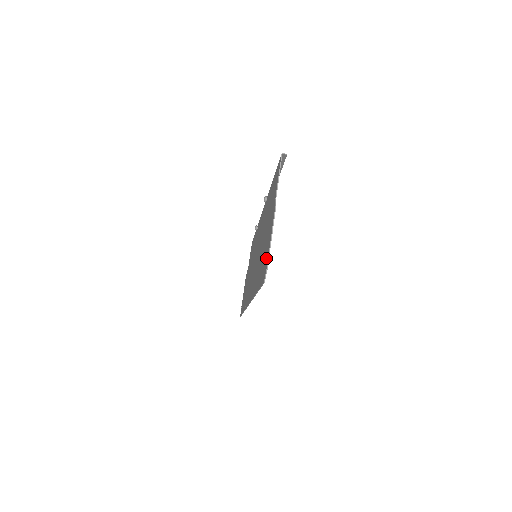
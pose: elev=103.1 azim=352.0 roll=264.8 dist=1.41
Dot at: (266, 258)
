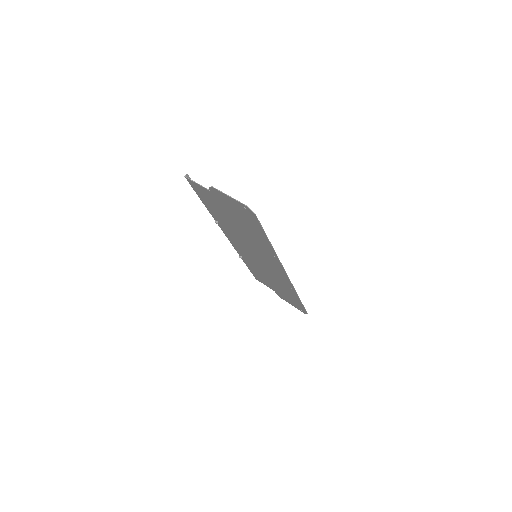
Dot at: (241, 209)
